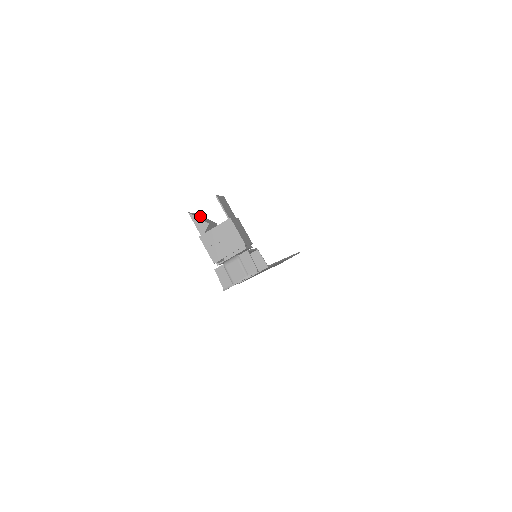
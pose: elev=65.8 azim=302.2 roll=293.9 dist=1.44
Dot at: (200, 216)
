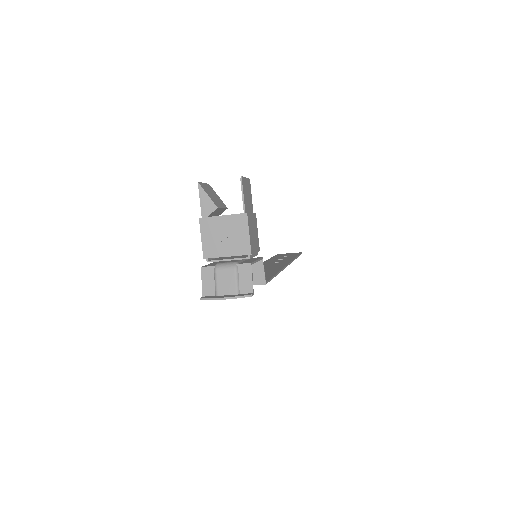
Dot at: (211, 191)
